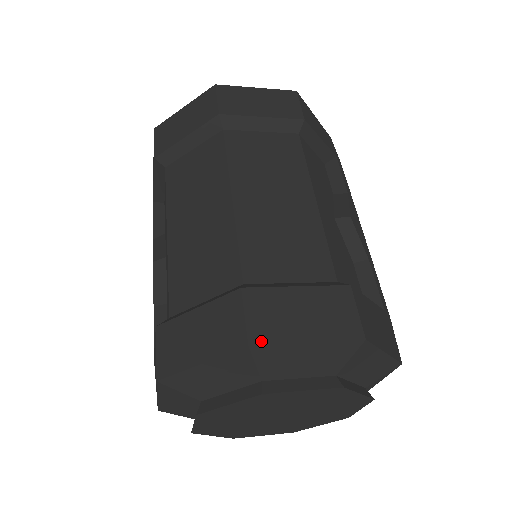
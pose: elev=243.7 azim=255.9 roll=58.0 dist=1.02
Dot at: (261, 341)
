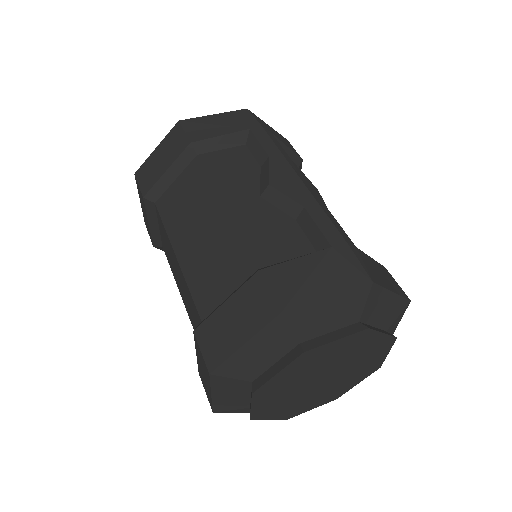
Dot at: (215, 365)
